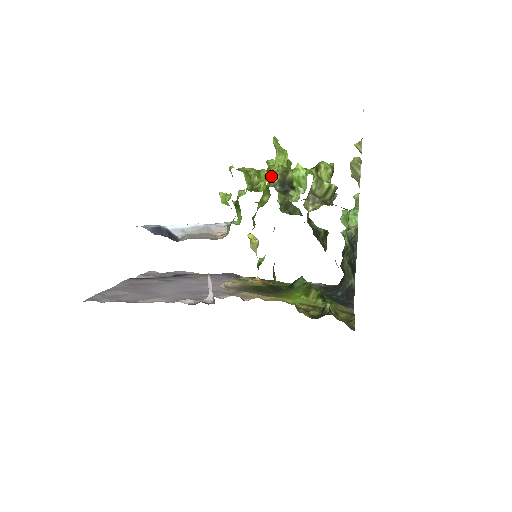
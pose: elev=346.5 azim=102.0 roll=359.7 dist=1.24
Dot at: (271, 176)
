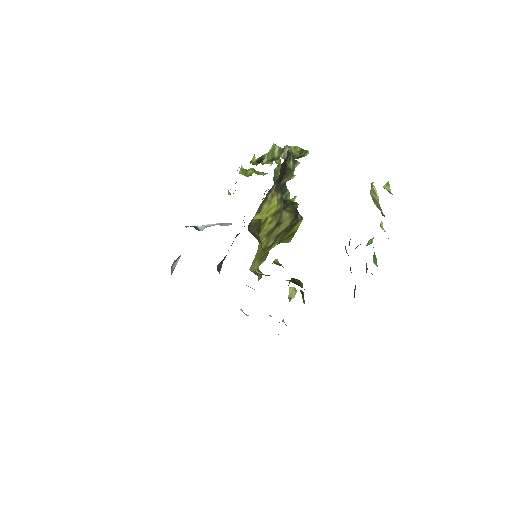
Dot at: occluded
